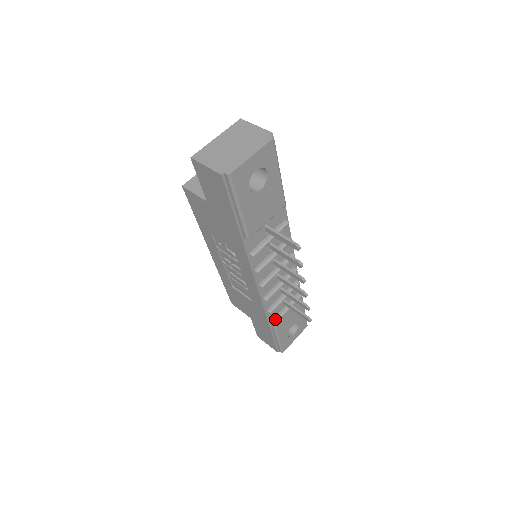
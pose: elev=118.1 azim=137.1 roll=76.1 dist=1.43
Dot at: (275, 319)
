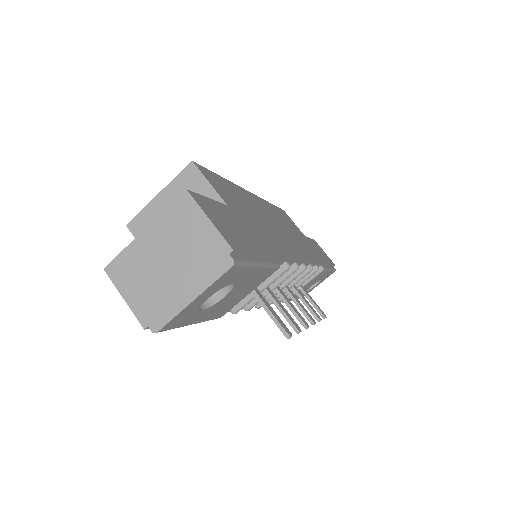
Dot at: occluded
